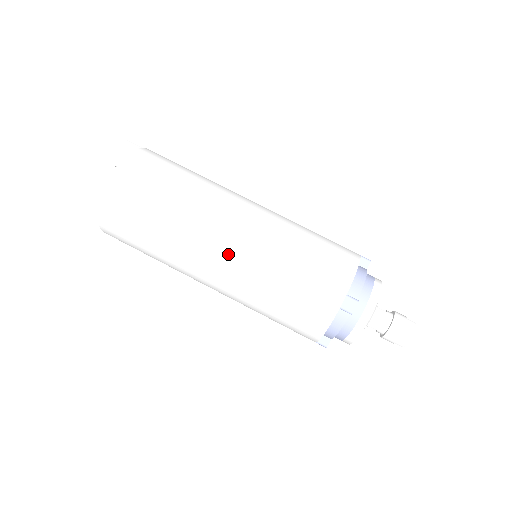
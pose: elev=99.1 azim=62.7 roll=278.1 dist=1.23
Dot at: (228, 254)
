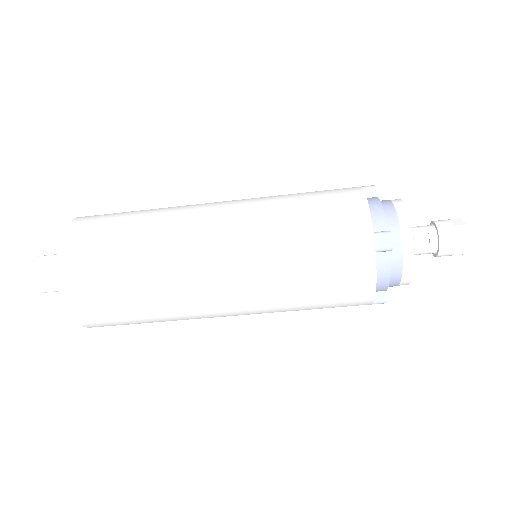
Dot at: occluded
